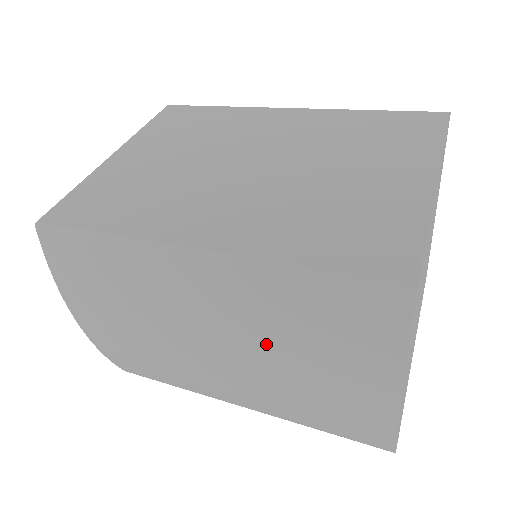
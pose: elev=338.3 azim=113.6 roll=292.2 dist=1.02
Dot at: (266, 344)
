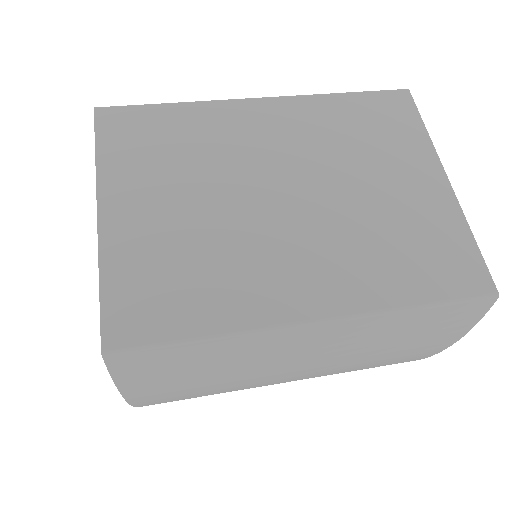
Dot at: (358, 356)
